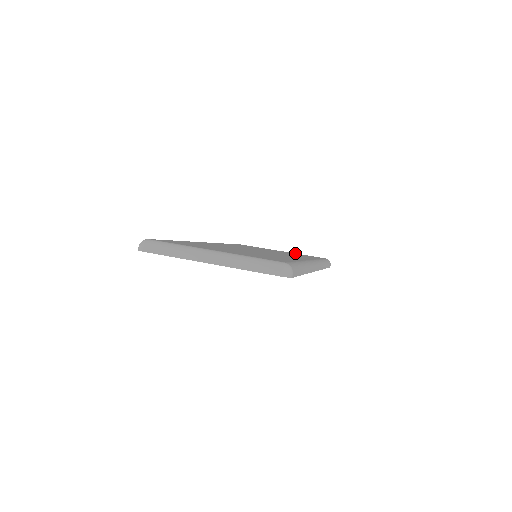
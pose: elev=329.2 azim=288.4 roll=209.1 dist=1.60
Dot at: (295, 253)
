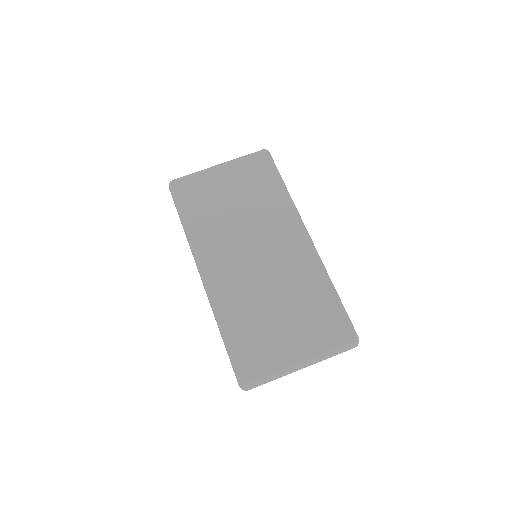
Dot at: (233, 163)
